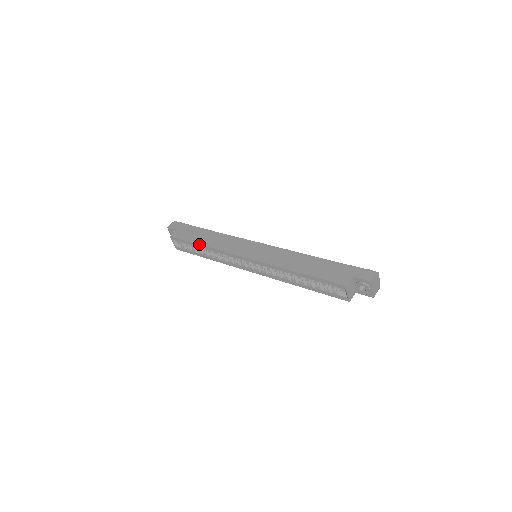
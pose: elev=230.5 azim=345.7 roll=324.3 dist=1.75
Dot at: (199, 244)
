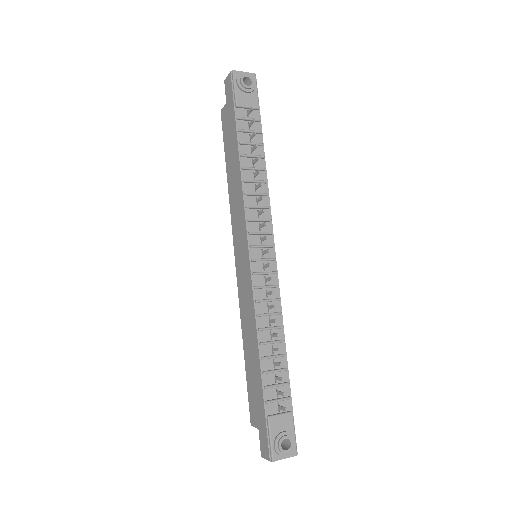
Dot at: (226, 171)
